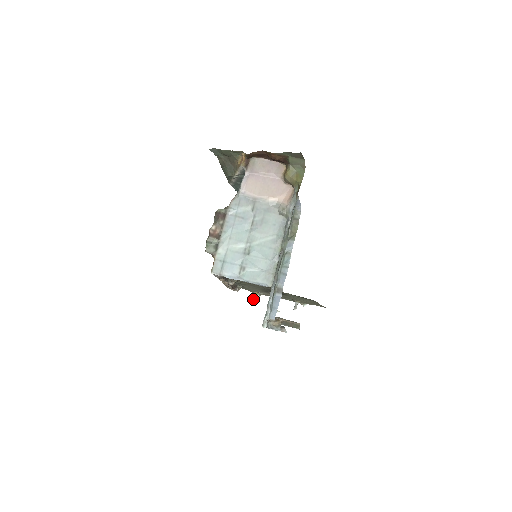
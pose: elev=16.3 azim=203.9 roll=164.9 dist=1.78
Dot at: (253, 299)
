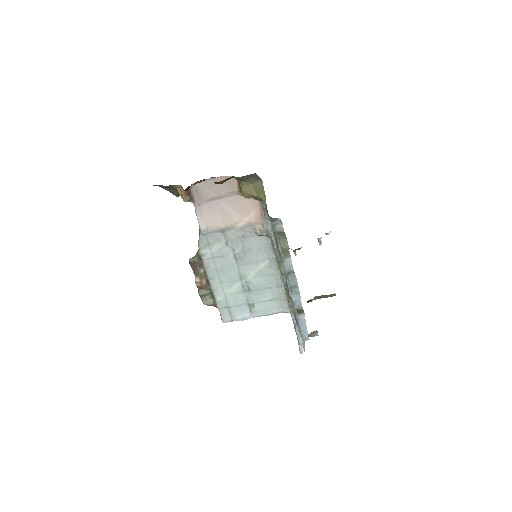
Dot at: occluded
